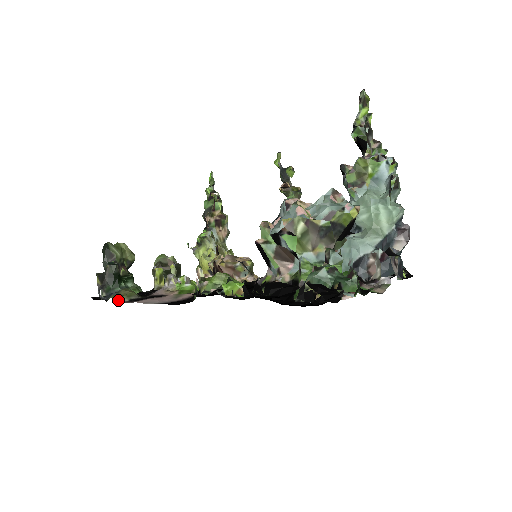
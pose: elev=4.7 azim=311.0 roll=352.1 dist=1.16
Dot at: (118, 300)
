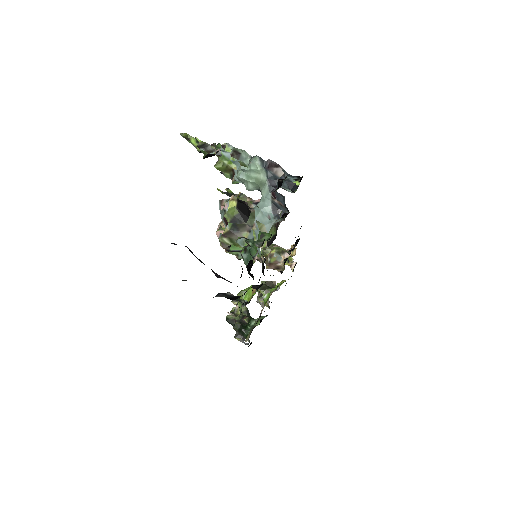
Dot at: occluded
